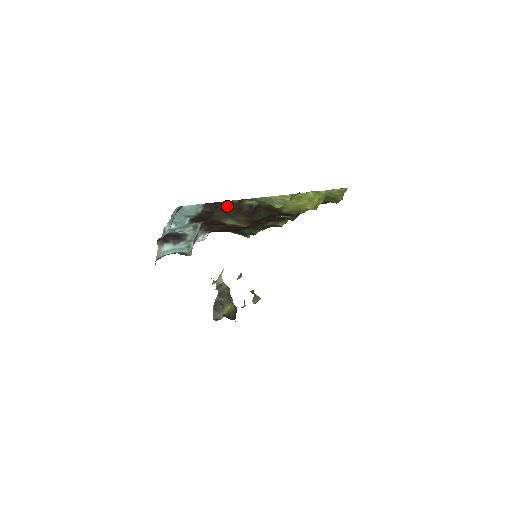
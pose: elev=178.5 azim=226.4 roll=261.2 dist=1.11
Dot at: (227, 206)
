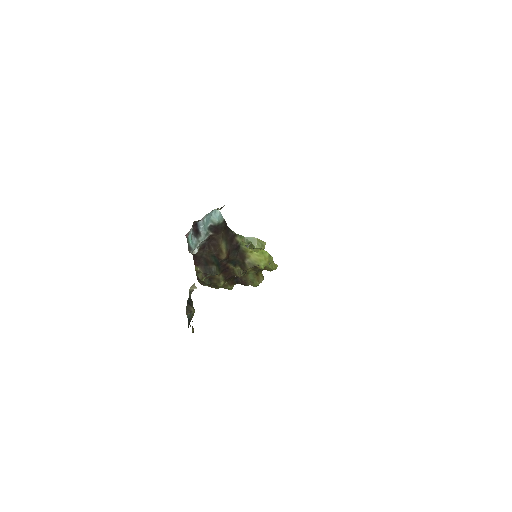
Dot at: (229, 233)
